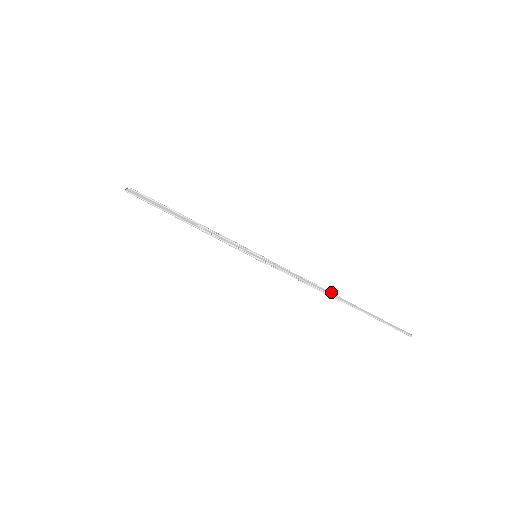
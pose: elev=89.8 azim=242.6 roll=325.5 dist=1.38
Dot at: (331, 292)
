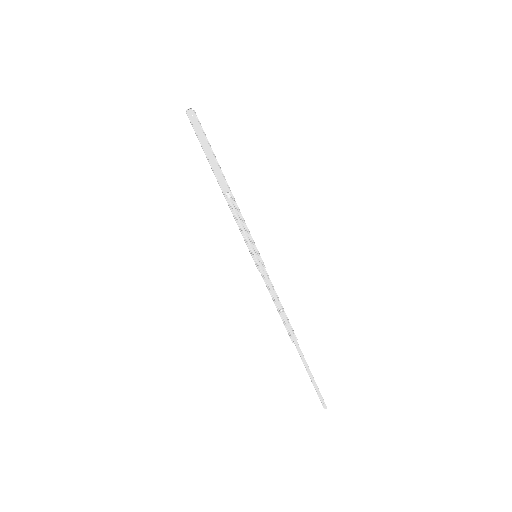
Dot at: (293, 330)
